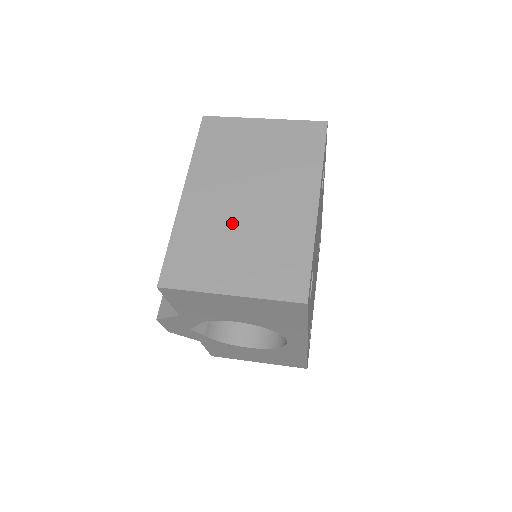
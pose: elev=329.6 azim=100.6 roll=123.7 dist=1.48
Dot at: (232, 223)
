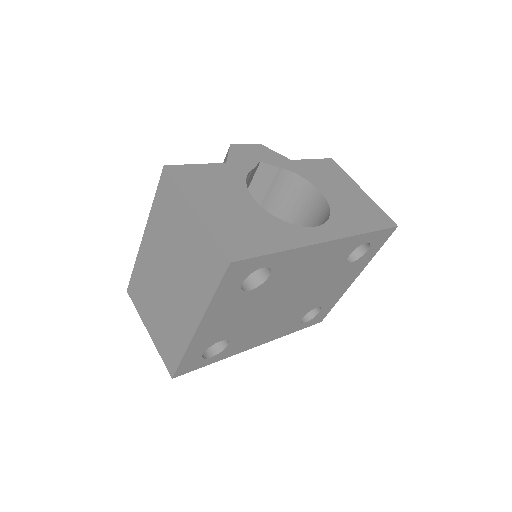
Dot at: (157, 289)
